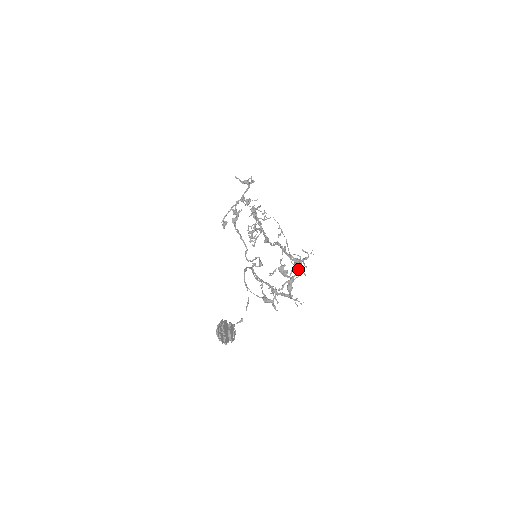
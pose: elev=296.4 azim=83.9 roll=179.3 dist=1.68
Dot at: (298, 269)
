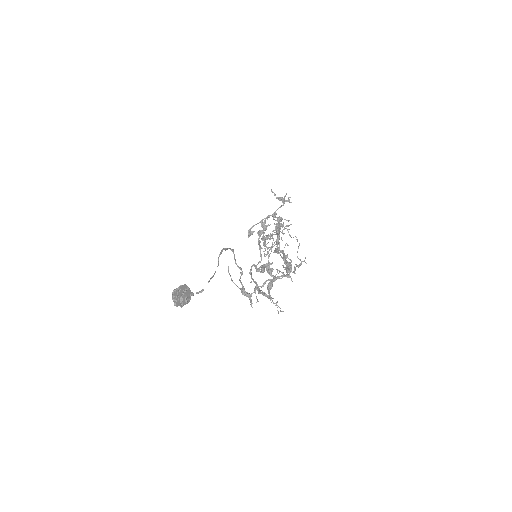
Dot at: (287, 273)
